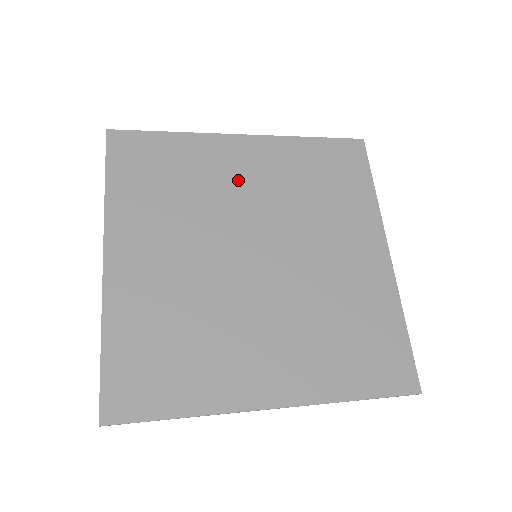
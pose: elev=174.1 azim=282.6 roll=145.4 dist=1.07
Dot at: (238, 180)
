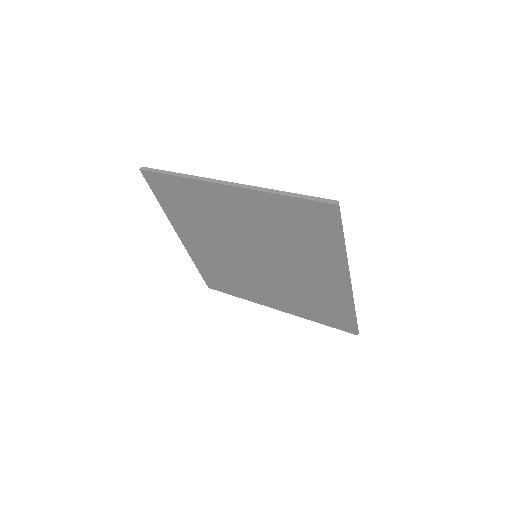
Dot at: (232, 216)
